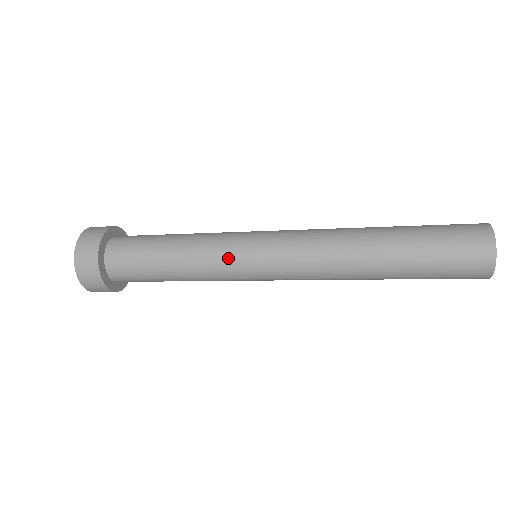
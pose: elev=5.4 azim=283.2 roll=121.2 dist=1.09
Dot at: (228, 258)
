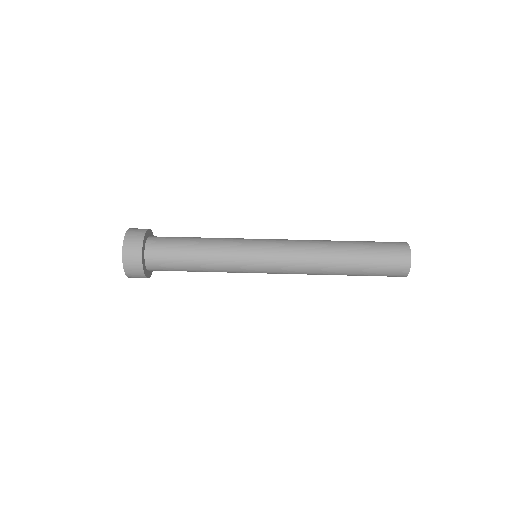
Dot at: occluded
